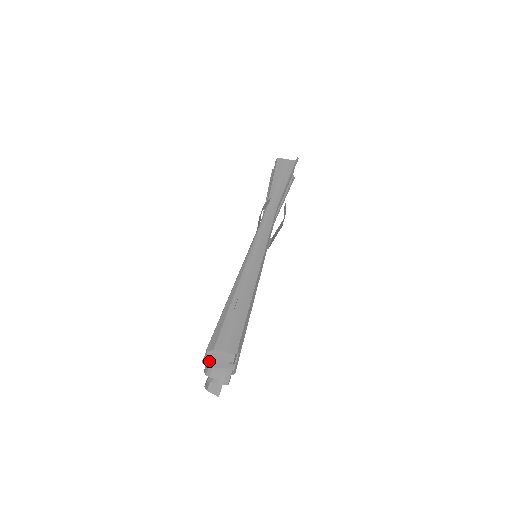
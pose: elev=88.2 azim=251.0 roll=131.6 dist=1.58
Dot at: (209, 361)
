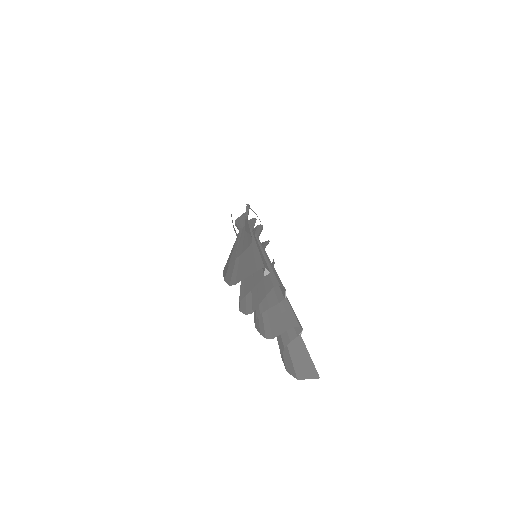
Dot at: (251, 311)
